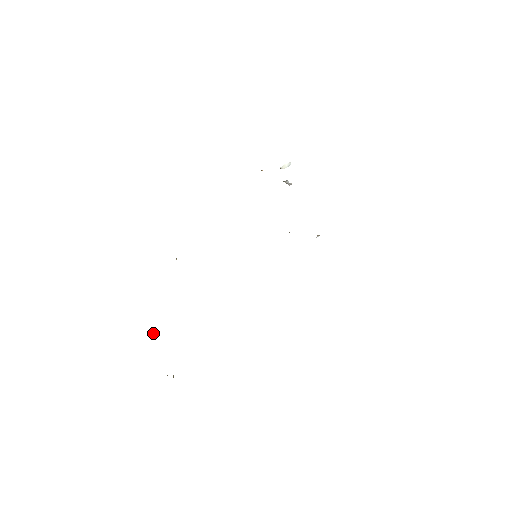
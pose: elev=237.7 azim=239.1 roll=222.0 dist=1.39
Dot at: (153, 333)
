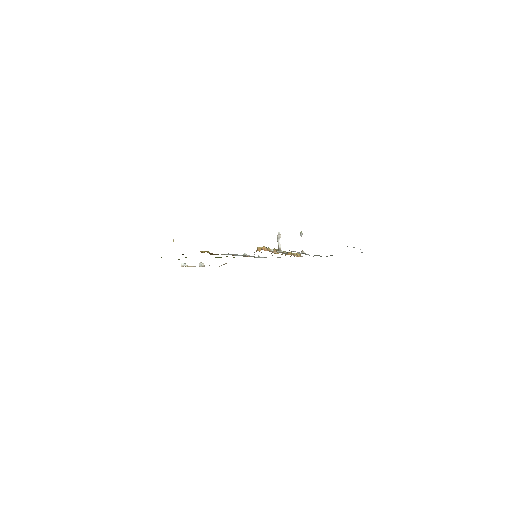
Dot at: (181, 264)
